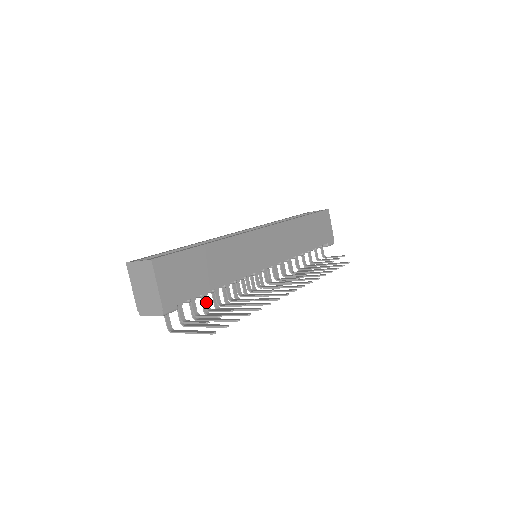
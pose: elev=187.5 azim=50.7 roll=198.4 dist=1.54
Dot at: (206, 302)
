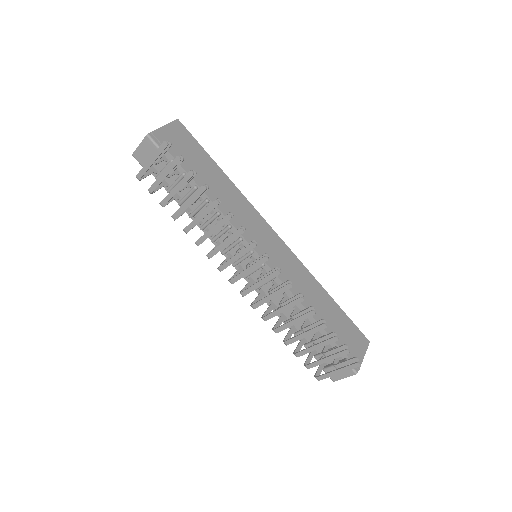
Dot at: occluded
